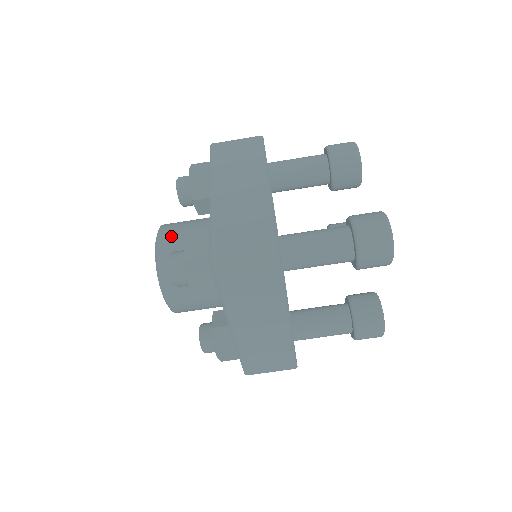
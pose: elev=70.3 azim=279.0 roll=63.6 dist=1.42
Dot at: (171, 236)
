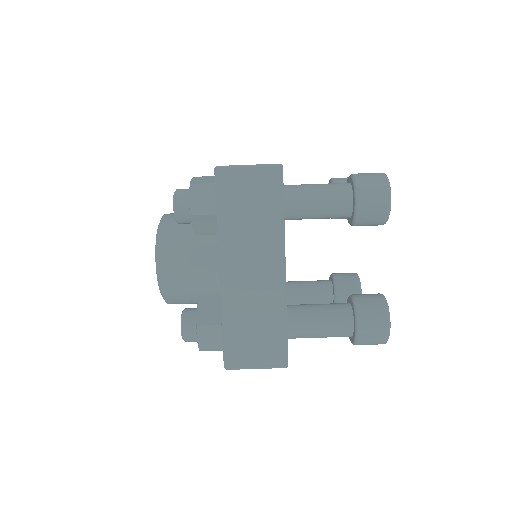
Dot at: occluded
